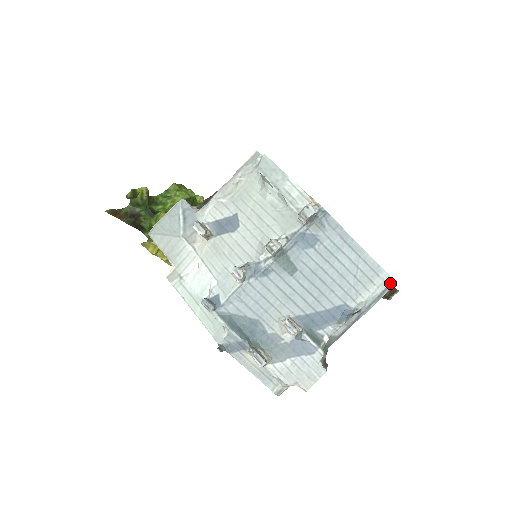
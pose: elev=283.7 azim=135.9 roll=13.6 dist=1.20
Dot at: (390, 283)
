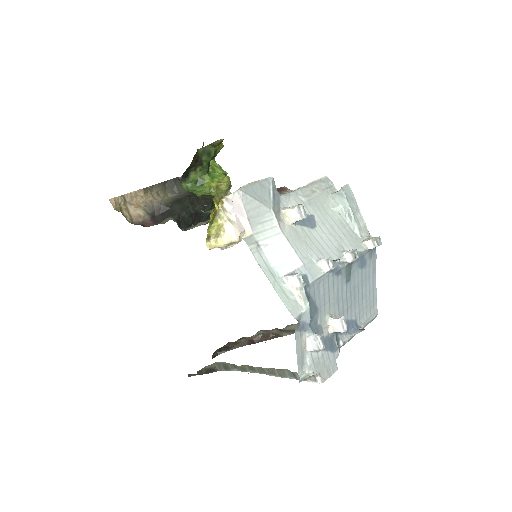
Dot at: (376, 316)
